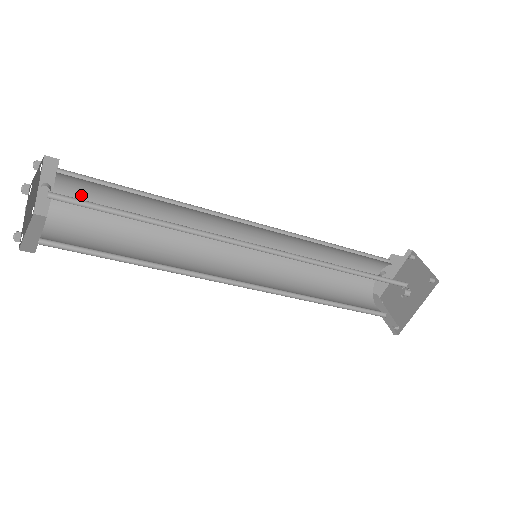
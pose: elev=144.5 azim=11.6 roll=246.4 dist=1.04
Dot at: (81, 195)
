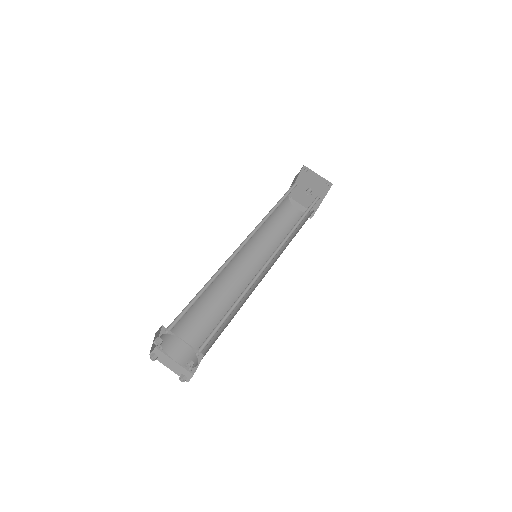
Dot at: occluded
